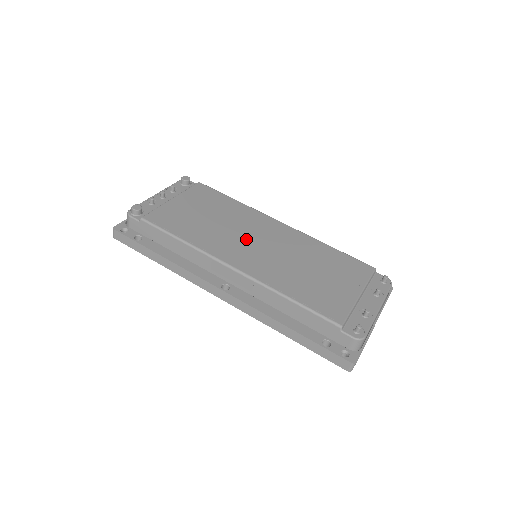
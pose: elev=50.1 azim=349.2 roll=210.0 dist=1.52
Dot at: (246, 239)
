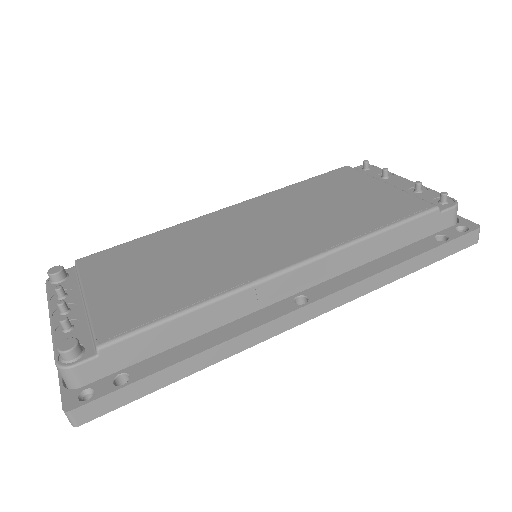
Dot at: (237, 243)
